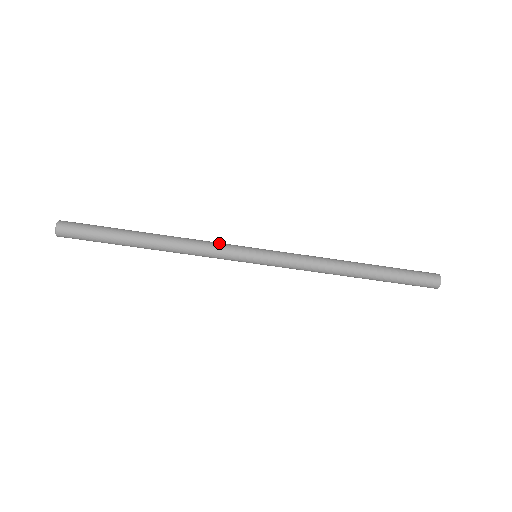
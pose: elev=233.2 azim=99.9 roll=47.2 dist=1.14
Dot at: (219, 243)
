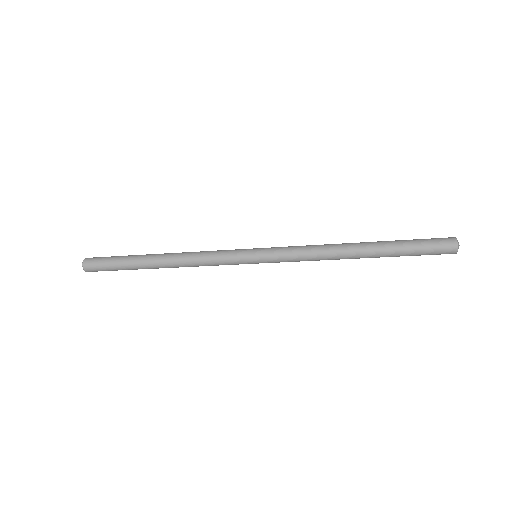
Dot at: (218, 252)
